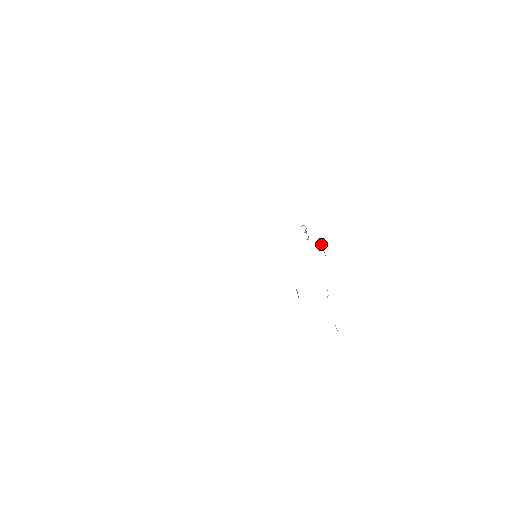
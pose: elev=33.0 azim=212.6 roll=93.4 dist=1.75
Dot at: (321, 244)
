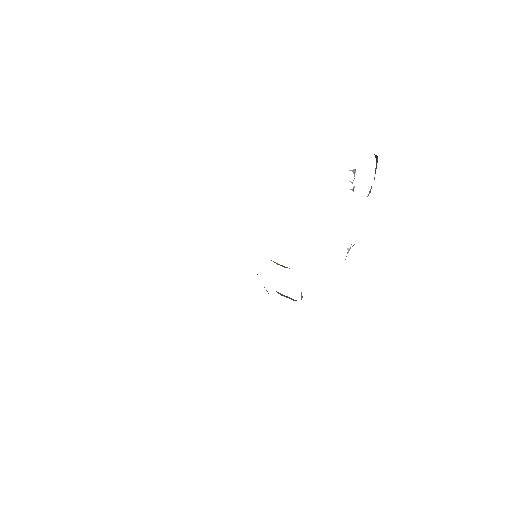
Dot at: (377, 157)
